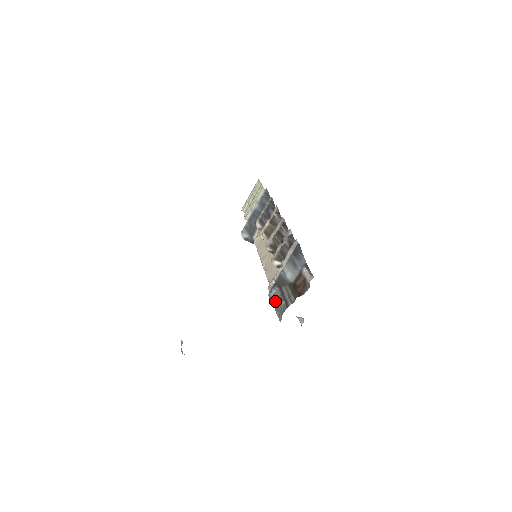
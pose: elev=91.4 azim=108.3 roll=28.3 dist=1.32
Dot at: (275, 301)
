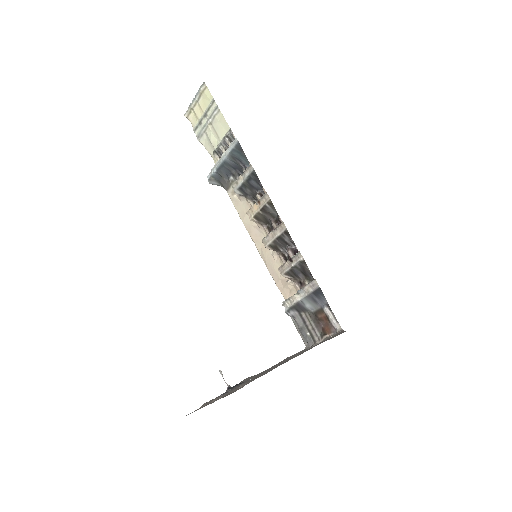
Dot at: (293, 318)
